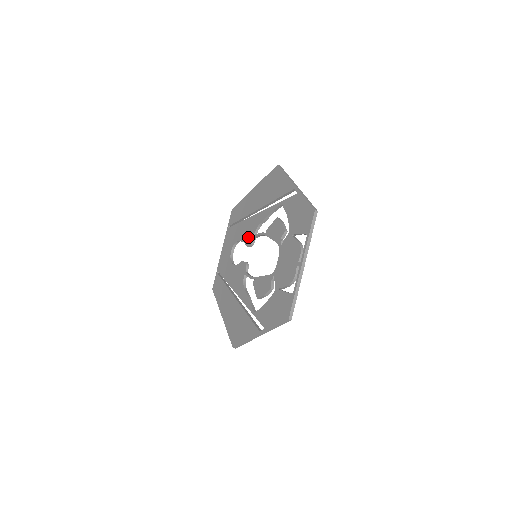
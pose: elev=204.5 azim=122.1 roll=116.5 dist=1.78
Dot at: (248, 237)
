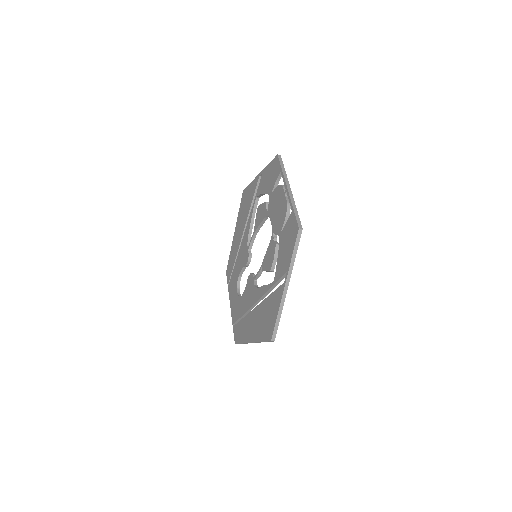
Dot at: (244, 258)
